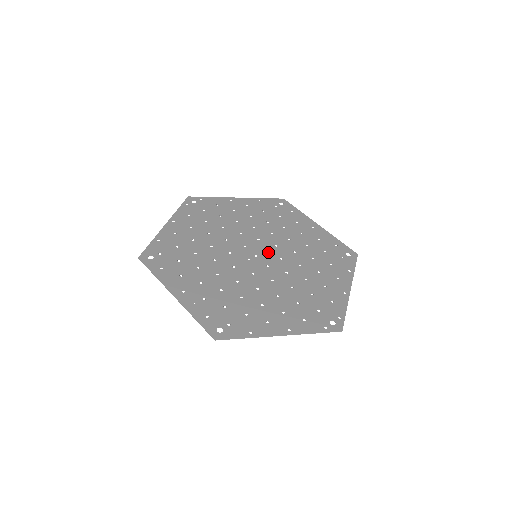
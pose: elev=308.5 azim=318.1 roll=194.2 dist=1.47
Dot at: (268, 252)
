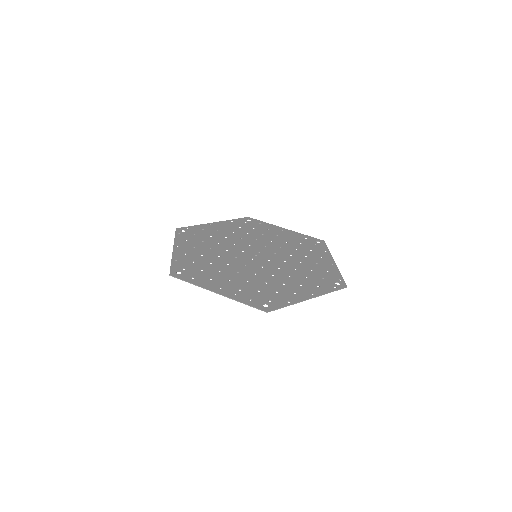
Dot at: (263, 252)
